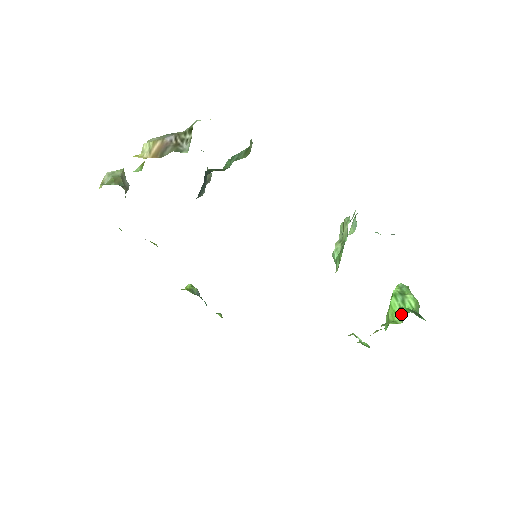
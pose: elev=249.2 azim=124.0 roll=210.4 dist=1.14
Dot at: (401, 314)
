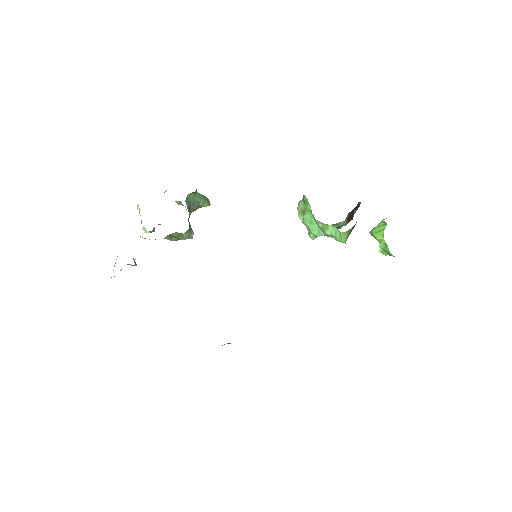
Dot at: (383, 226)
